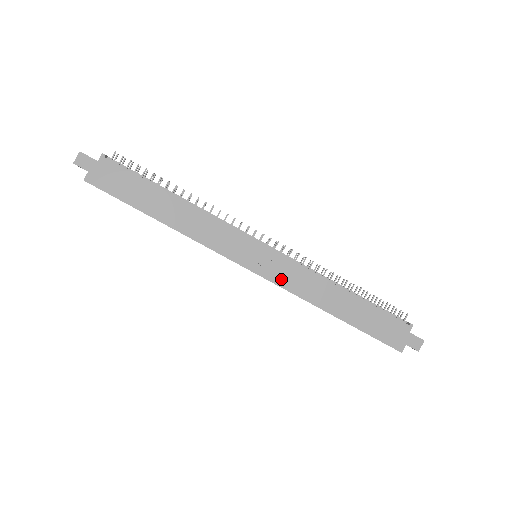
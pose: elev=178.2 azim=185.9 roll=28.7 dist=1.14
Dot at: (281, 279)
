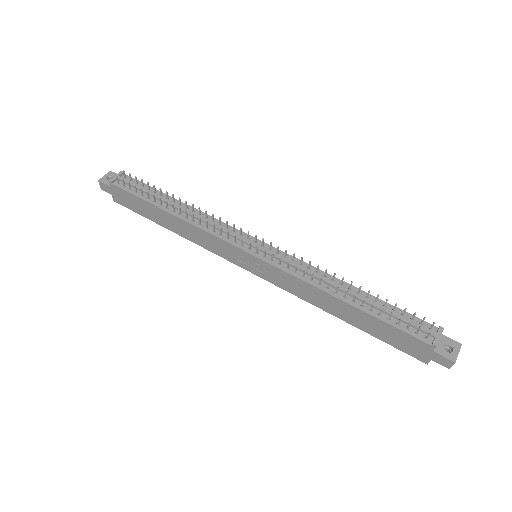
Dot at: (279, 283)
